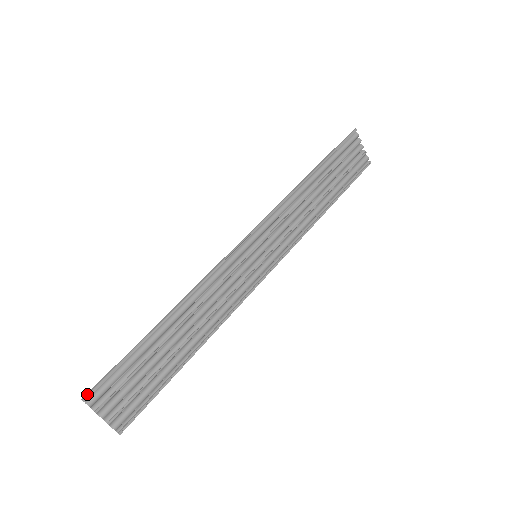
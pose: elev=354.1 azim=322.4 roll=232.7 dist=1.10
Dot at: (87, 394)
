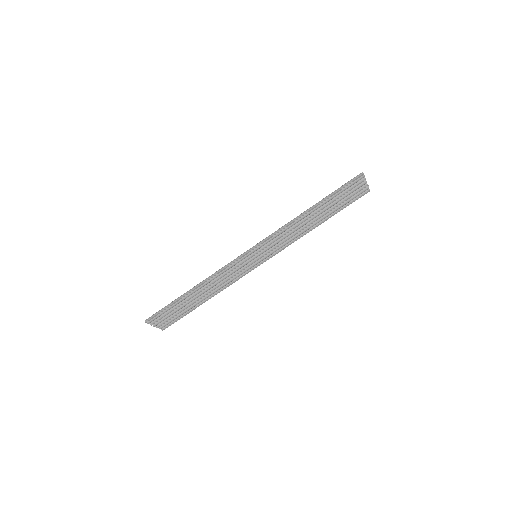
Dot at: (147, 320)
